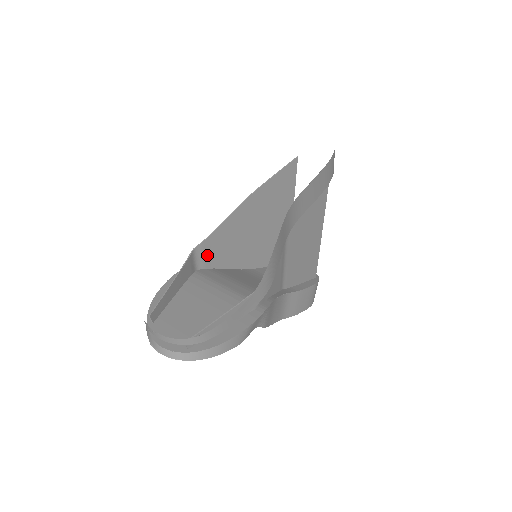
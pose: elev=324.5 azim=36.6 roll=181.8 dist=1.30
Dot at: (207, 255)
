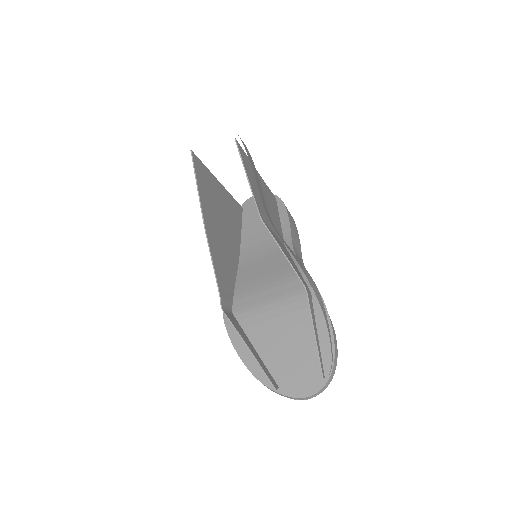
Dot at: (227, 296)
